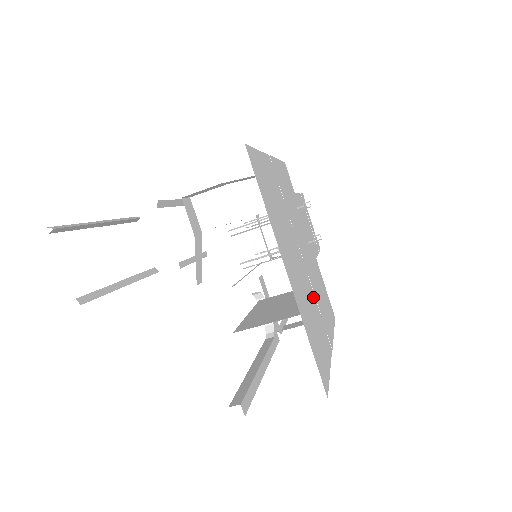
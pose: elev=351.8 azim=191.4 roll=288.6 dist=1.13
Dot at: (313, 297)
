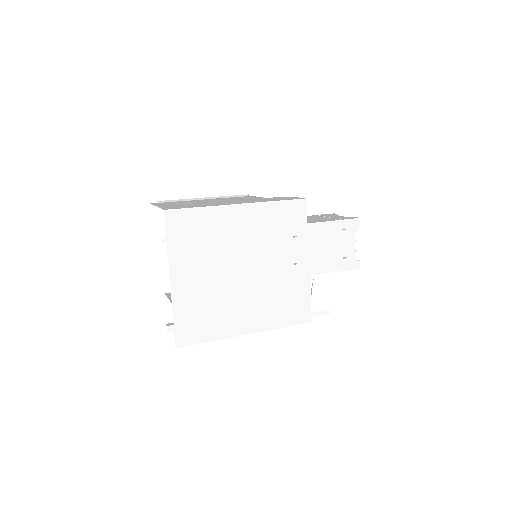
Dot at: (236, 299)
